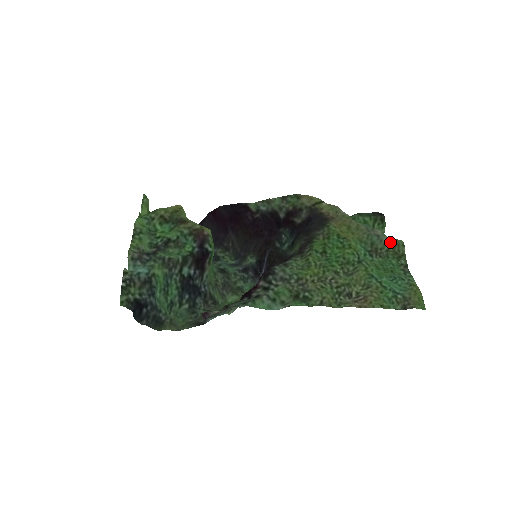
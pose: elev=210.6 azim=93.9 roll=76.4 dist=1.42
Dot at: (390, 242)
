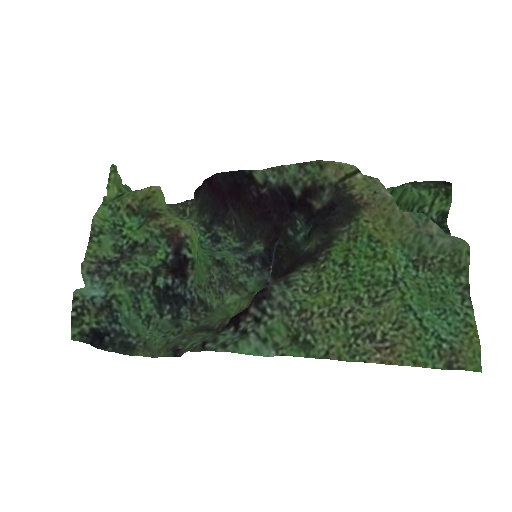
Dot at: (448, 247)
